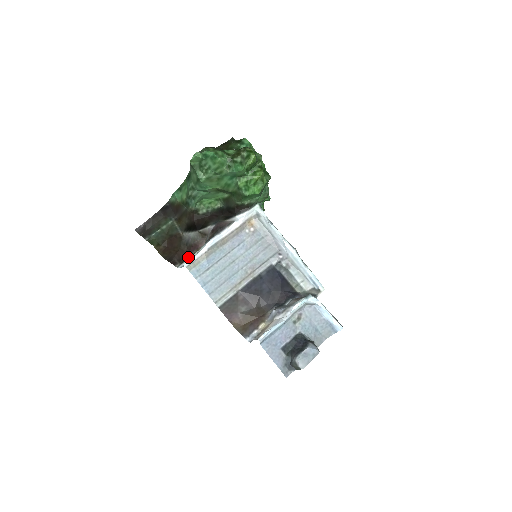
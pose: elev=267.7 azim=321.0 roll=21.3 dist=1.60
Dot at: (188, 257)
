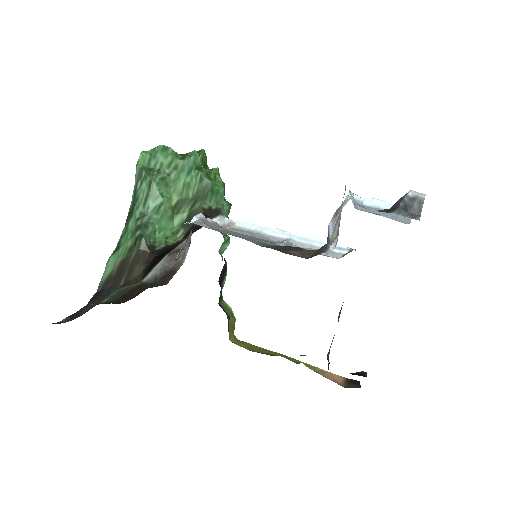
Dot at: occluded
